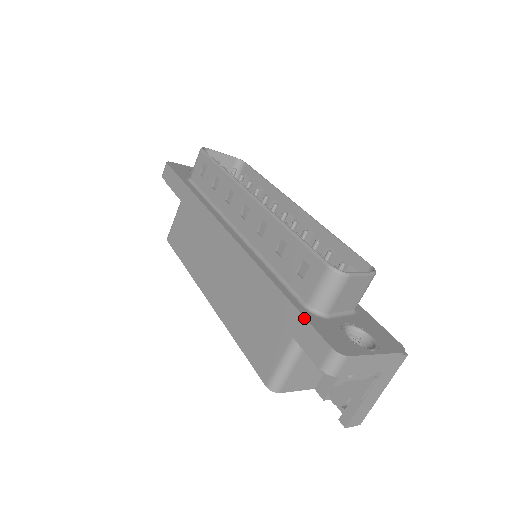
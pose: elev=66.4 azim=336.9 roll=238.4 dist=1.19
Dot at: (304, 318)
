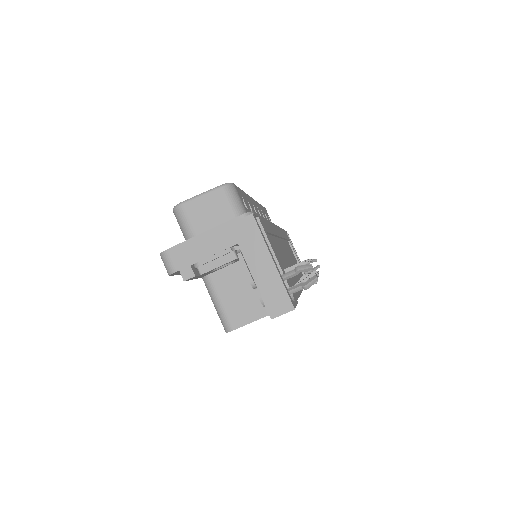
Dot at: occluded
